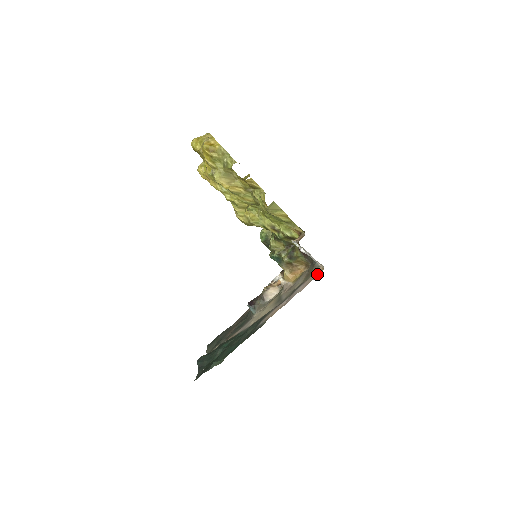
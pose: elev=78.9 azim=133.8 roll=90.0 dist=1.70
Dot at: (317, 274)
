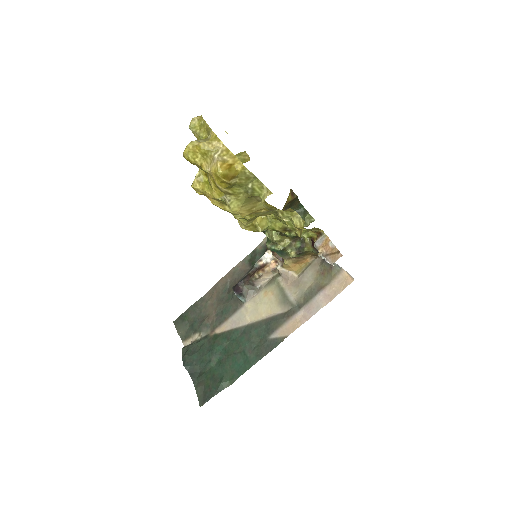
Dot at: (344, 285)
